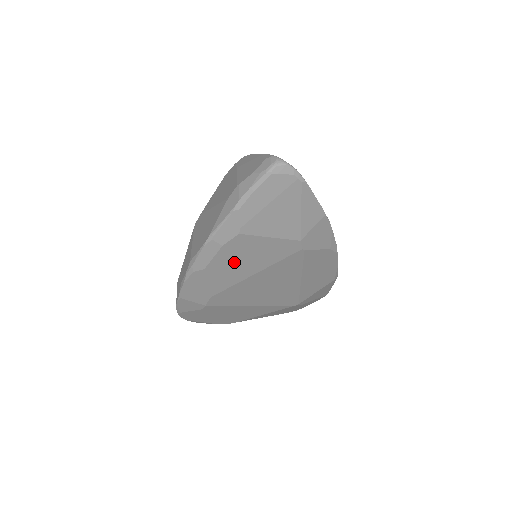
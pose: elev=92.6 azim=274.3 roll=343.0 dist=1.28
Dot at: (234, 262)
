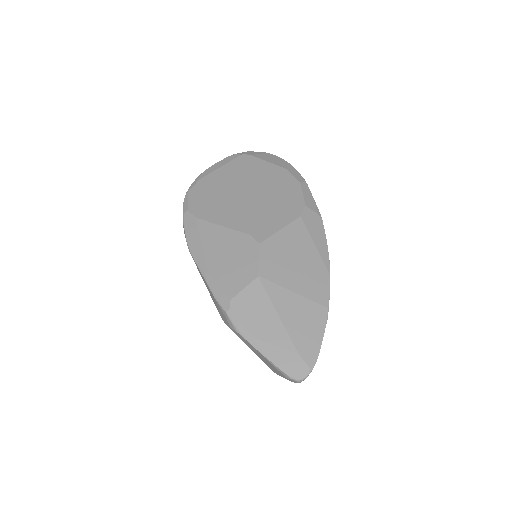
Dot at: occluded
